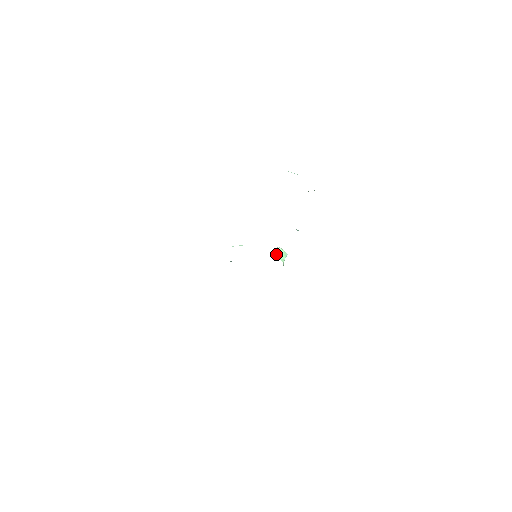
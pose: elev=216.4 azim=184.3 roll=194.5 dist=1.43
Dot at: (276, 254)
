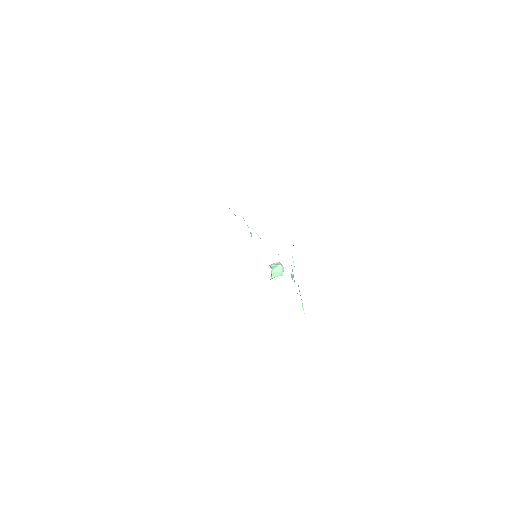
Dot at: (273, 268)
